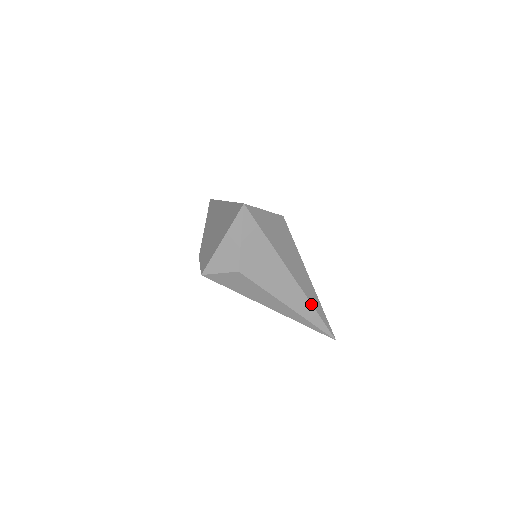
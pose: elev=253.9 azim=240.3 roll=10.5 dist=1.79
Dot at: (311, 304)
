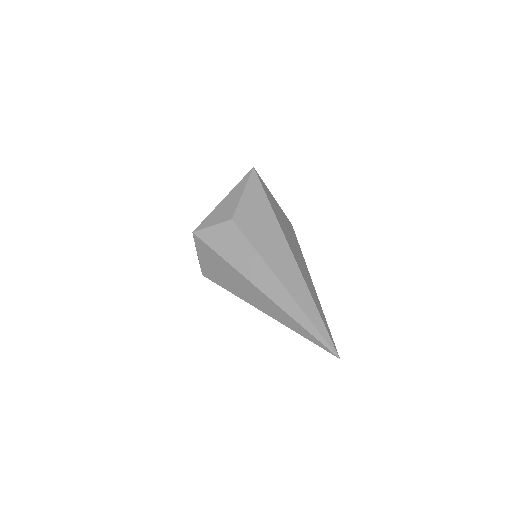
Dot at: (309, 291)
